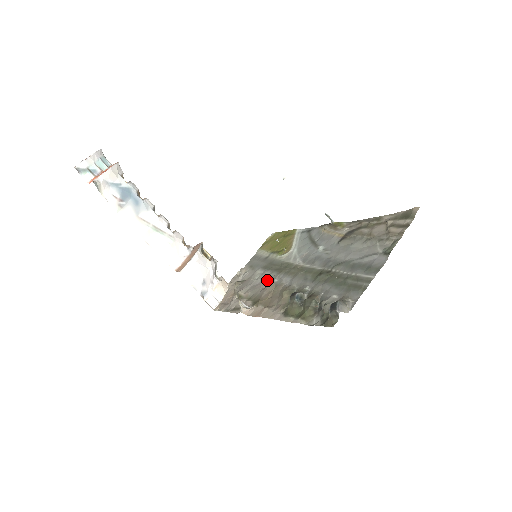
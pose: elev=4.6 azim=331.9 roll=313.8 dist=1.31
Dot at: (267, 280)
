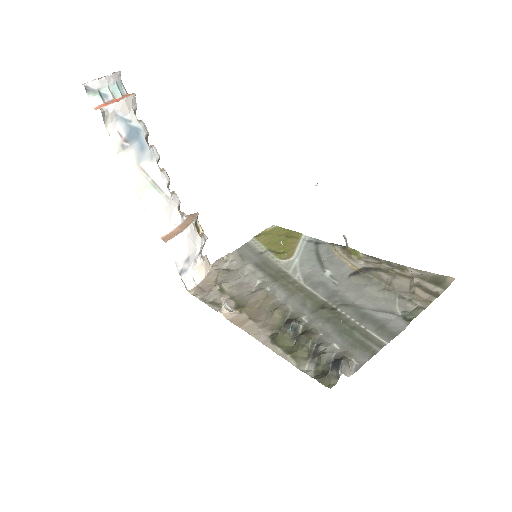
Dot at: (257, 283)
